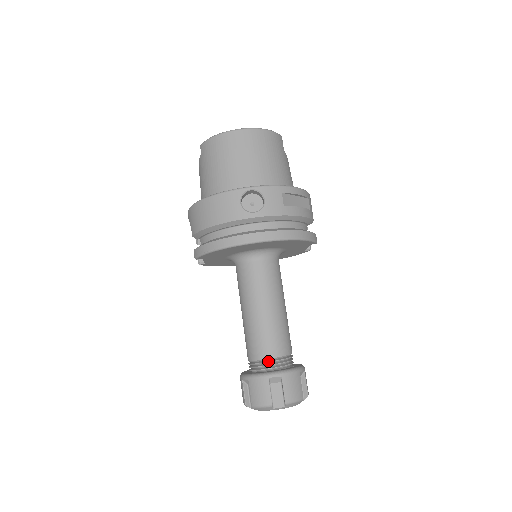
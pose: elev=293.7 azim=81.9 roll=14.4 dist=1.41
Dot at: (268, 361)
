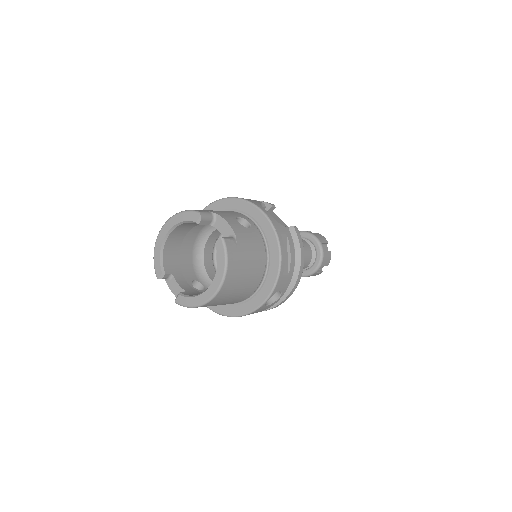
Dot at: (307, 267)
